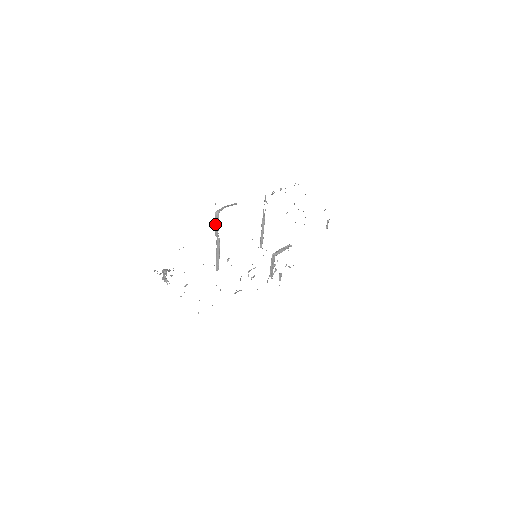
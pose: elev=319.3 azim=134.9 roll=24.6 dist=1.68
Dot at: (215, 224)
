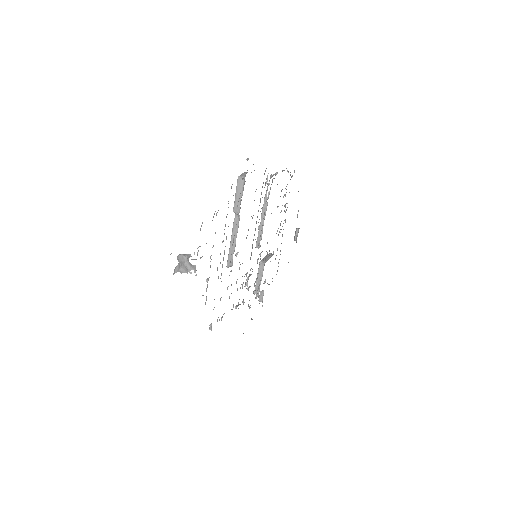
Dot at: (236, 194)
